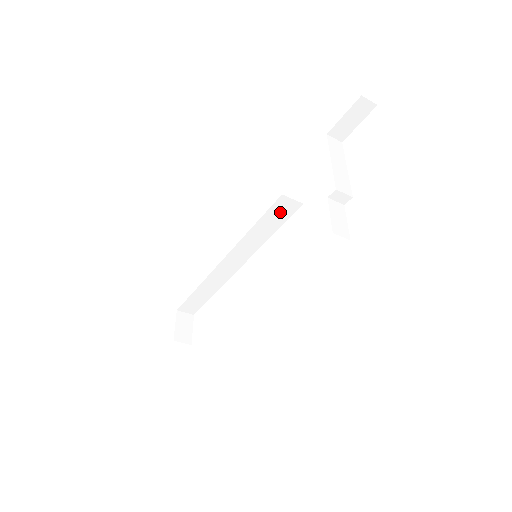
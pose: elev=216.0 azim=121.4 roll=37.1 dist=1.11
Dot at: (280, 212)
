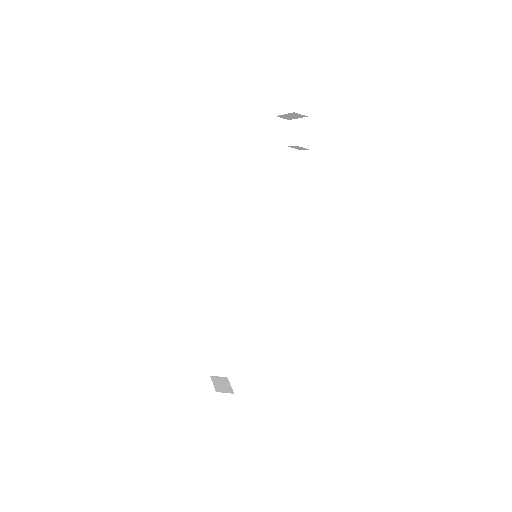
Dot at: (260, 216)
